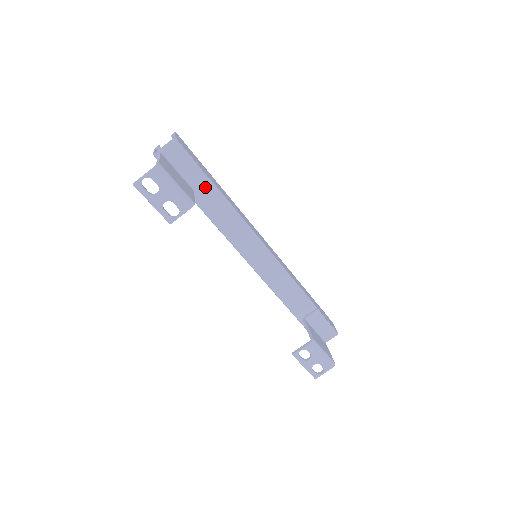
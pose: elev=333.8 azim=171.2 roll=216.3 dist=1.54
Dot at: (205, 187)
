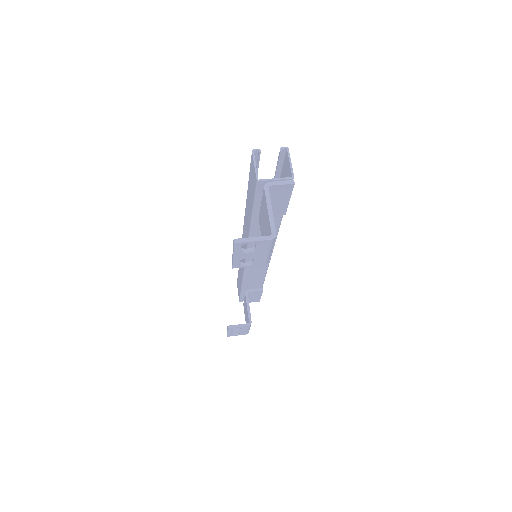
Dot at: occluded
